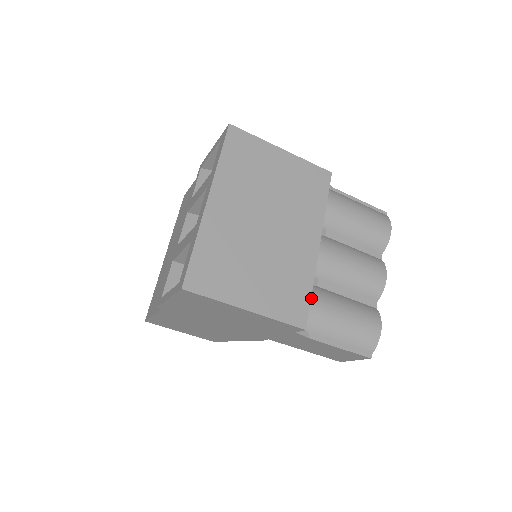
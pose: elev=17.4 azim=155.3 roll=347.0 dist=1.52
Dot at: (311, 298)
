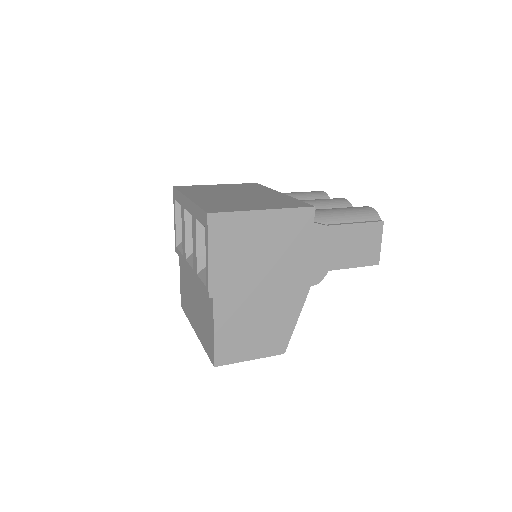
Dot at: occluded
